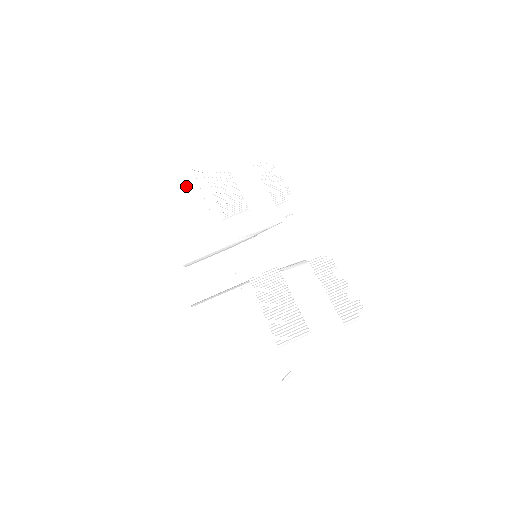
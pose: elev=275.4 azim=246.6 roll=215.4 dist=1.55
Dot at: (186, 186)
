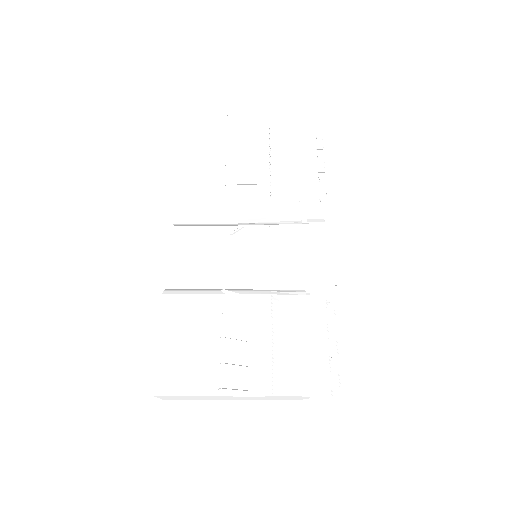
Dot at: occluded
